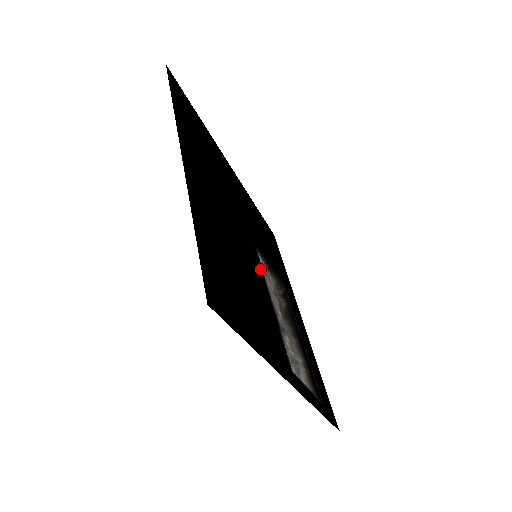
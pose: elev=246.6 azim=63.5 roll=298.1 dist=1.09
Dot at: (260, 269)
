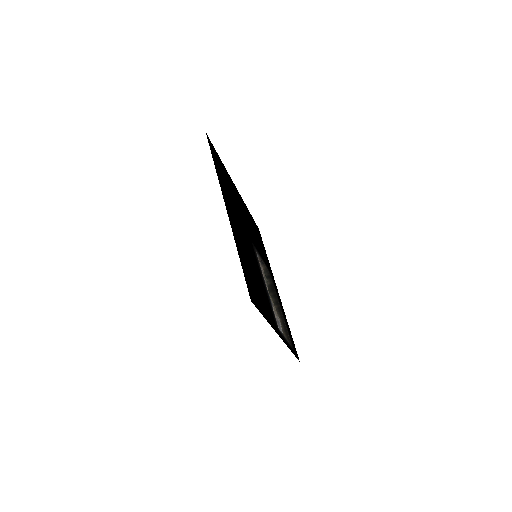
Dot at: (259, 265)
